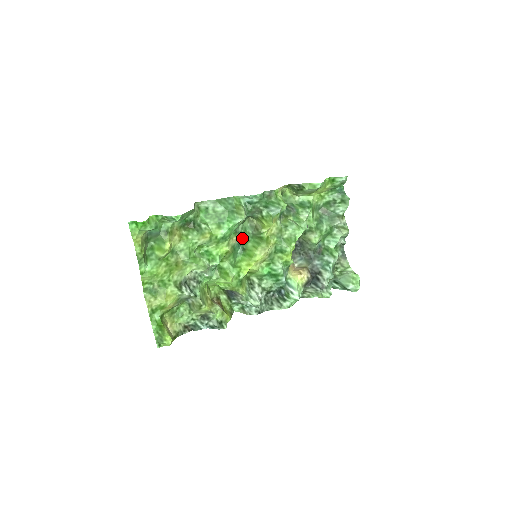
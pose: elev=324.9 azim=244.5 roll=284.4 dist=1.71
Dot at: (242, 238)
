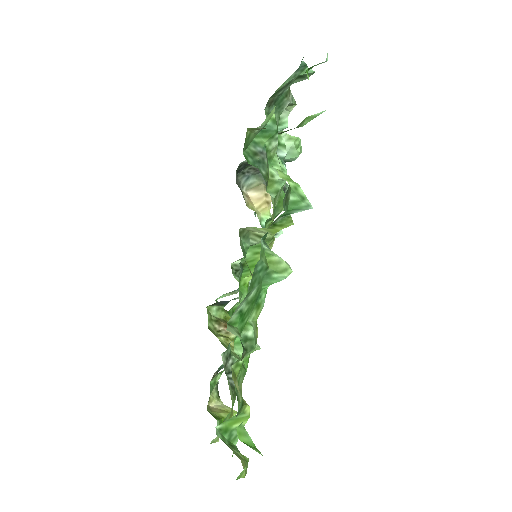
Dot at: occluded
